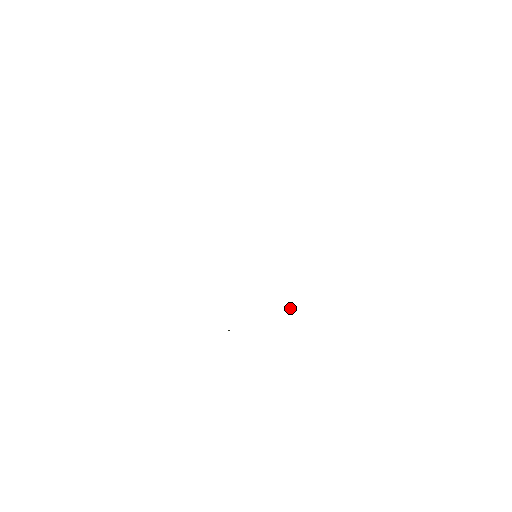
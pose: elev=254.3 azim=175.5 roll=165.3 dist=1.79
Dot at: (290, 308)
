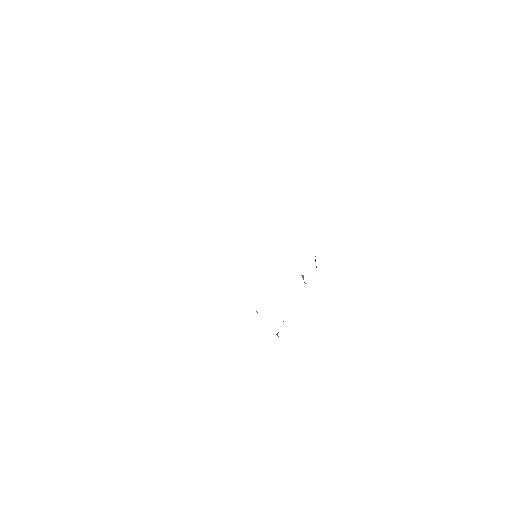
Dot at: (302, 275)
